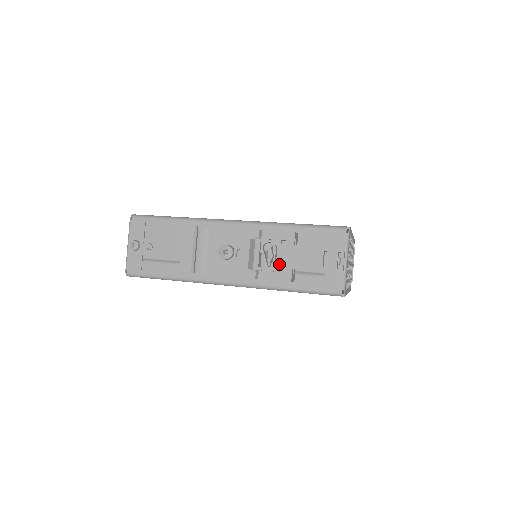
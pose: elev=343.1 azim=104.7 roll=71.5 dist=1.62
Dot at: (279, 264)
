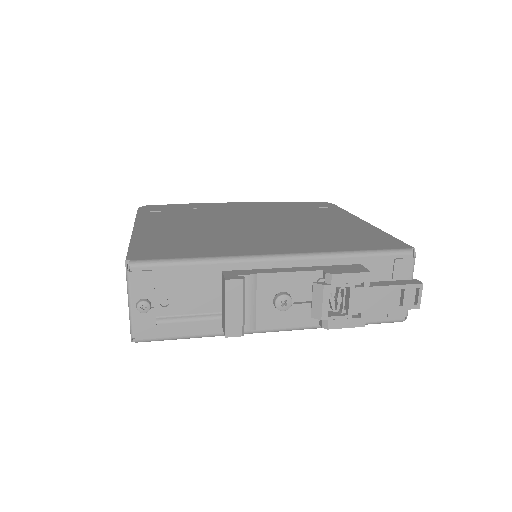
Dot at: (352, 310)
